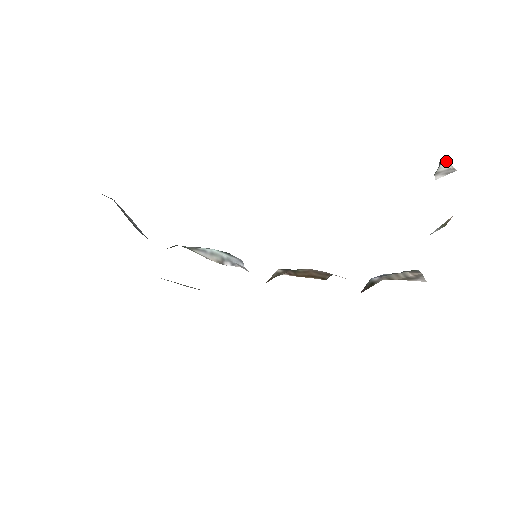
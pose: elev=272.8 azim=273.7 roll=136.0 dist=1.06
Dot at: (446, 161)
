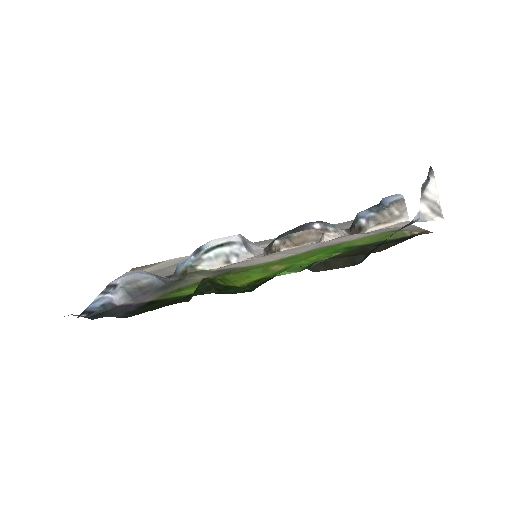
Dot at: (435, 183)
